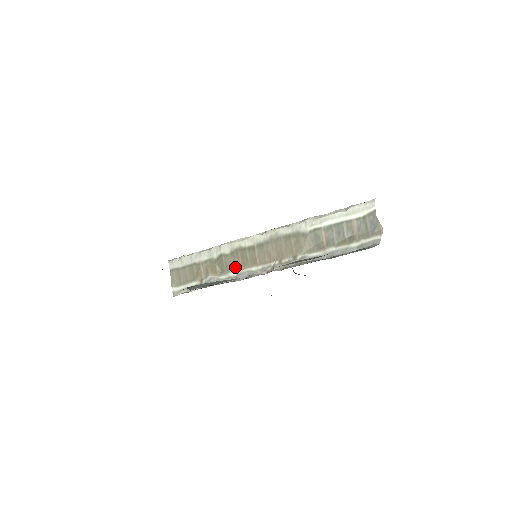
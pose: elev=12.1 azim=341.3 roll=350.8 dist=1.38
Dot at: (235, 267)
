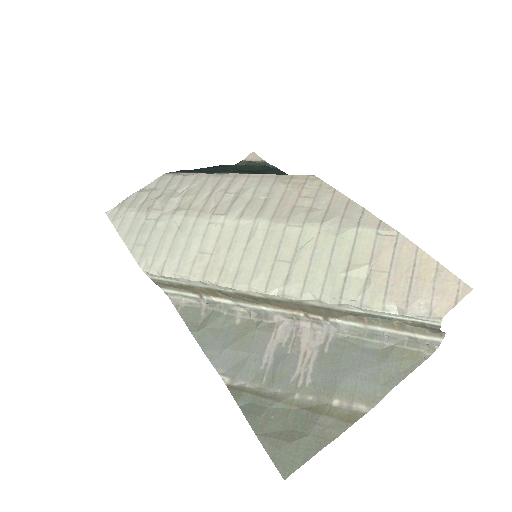
Dot at: (244, 301)
